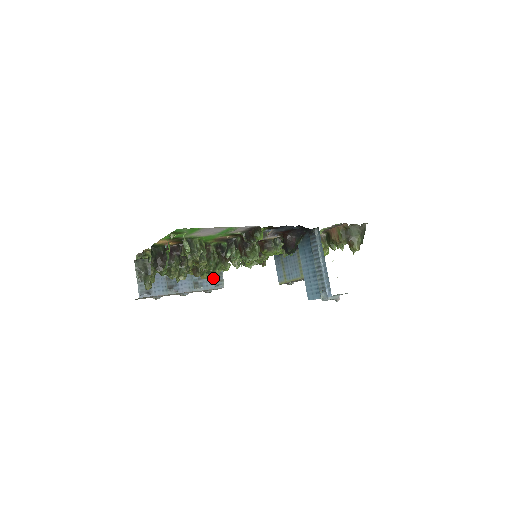
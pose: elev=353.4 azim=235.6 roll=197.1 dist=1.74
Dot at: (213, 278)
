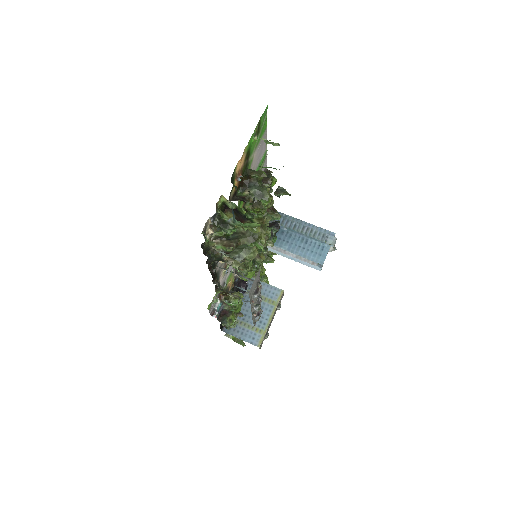
Dot at: (246, 301)
